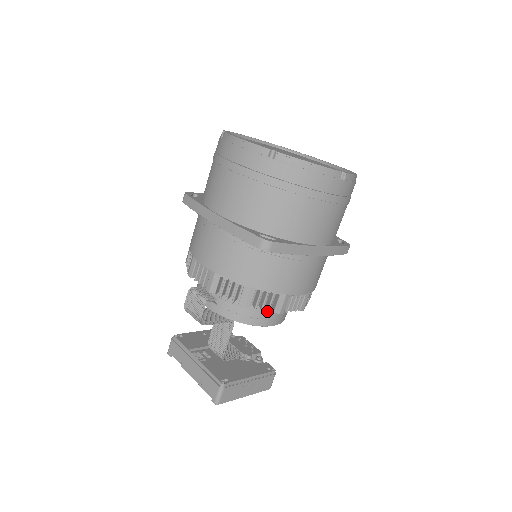
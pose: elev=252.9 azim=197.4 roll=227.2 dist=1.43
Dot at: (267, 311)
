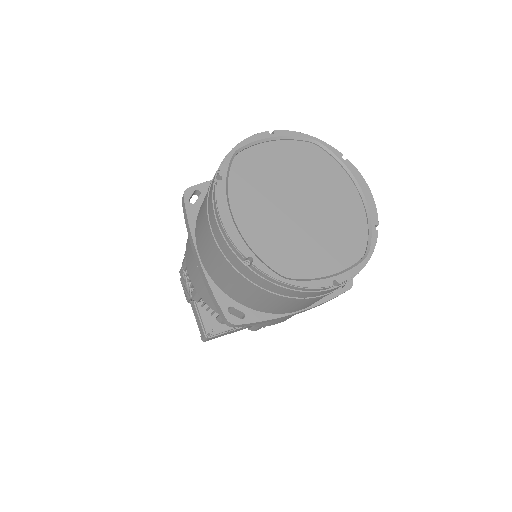
Dot at: occluded
